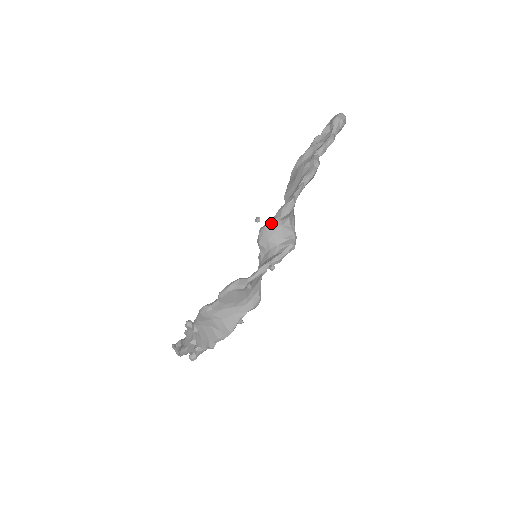
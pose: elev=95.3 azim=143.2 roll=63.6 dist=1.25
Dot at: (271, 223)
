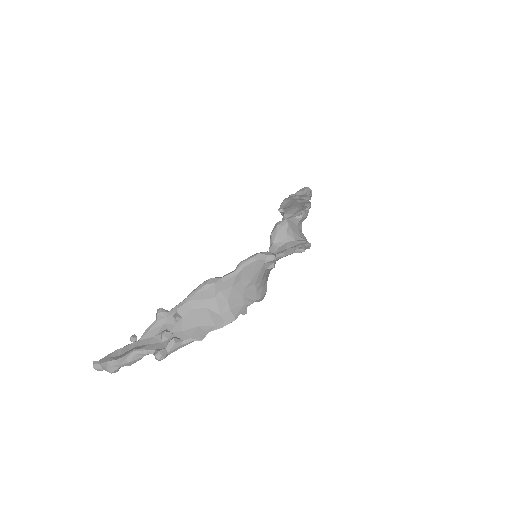
Dot at: (291, 219)
